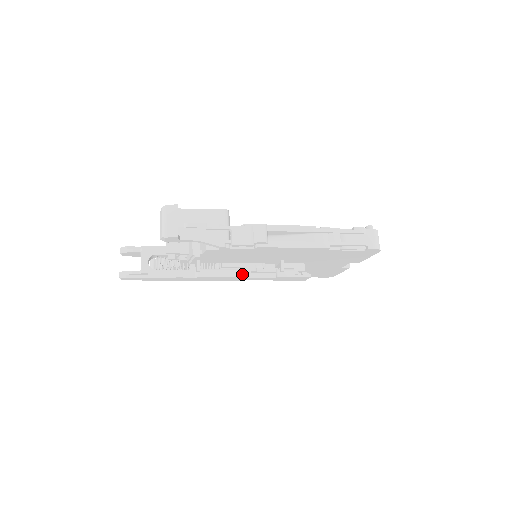
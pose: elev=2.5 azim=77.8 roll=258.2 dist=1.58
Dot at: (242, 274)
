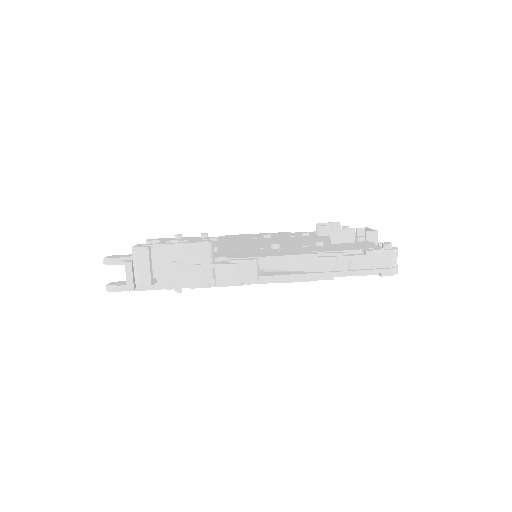
Dot at: occluded
